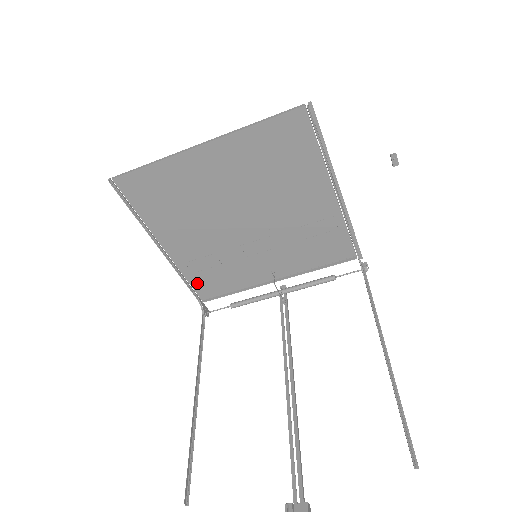
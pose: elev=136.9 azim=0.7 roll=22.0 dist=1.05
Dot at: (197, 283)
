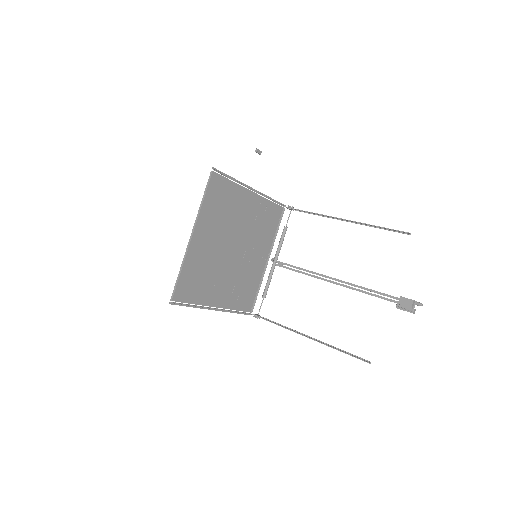
Dot at: (242, 306)
